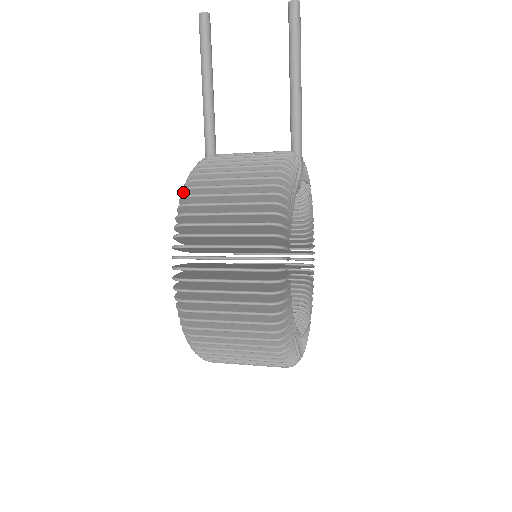
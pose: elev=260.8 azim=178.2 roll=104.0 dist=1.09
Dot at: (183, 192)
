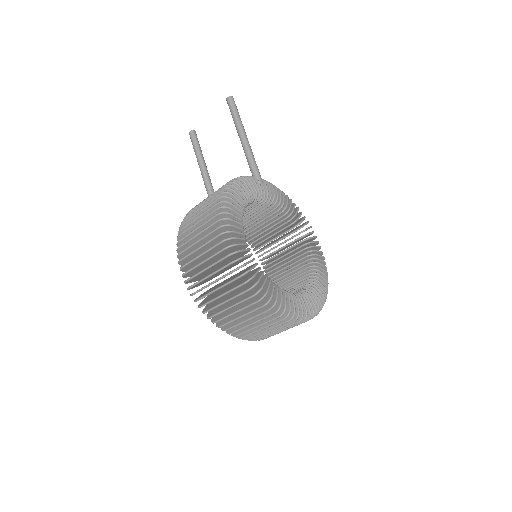
Dot at: occluded
